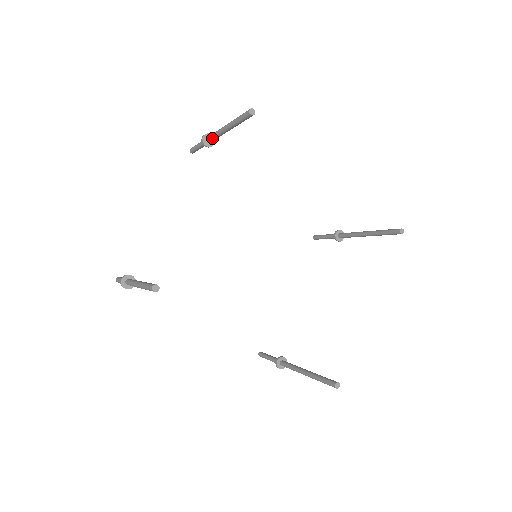
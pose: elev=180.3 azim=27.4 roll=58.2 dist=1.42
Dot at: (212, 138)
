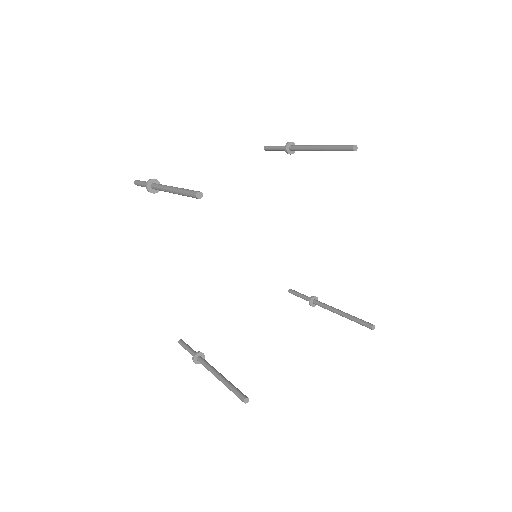
Dot at: (297, 148)
